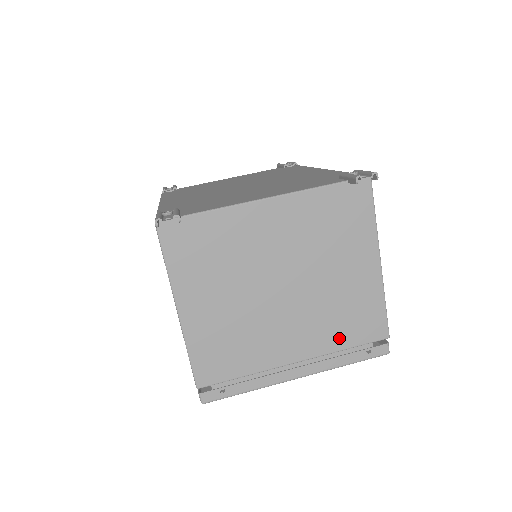
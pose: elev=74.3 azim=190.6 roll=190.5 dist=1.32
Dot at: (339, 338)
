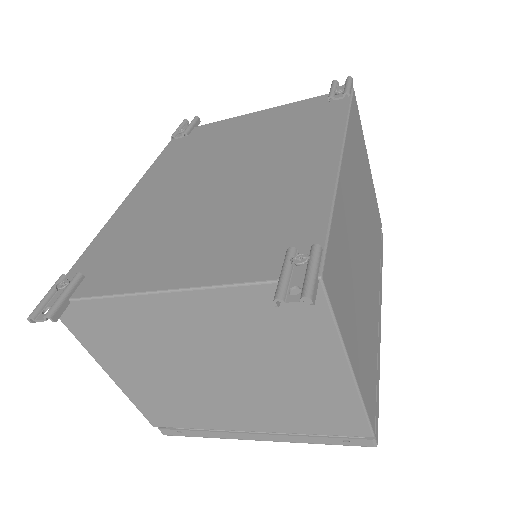
Dot at: (302, 425)
